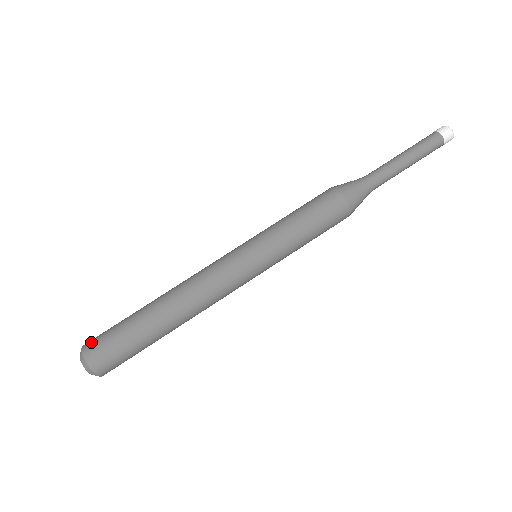
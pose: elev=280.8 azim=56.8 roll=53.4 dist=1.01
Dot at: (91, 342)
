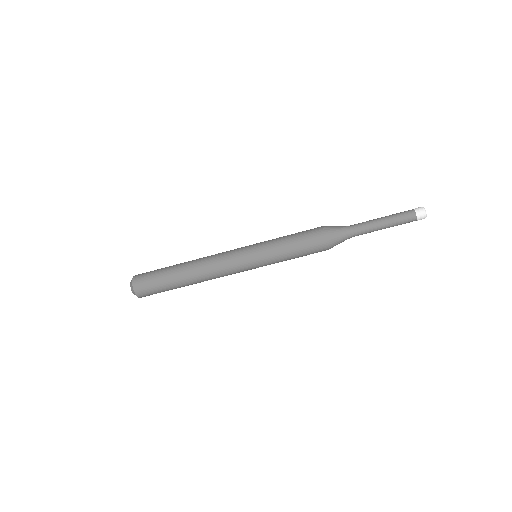
Dot at: (141, 290)
